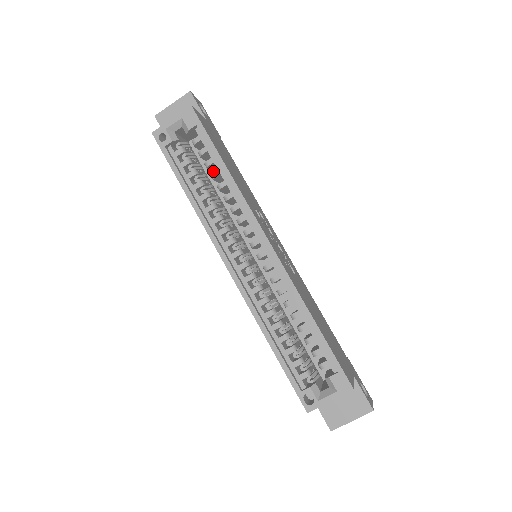
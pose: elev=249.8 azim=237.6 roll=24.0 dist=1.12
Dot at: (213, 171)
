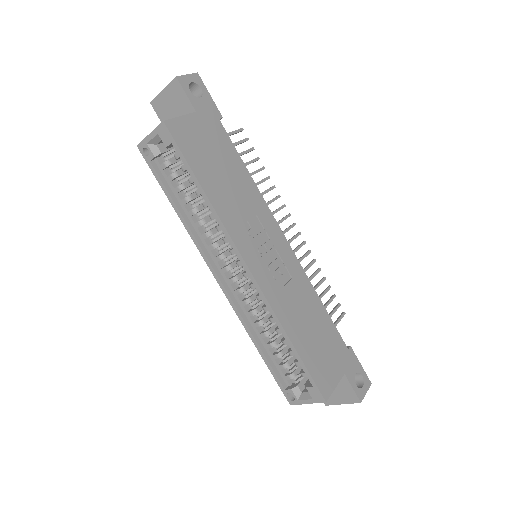
Dot at: occluded
